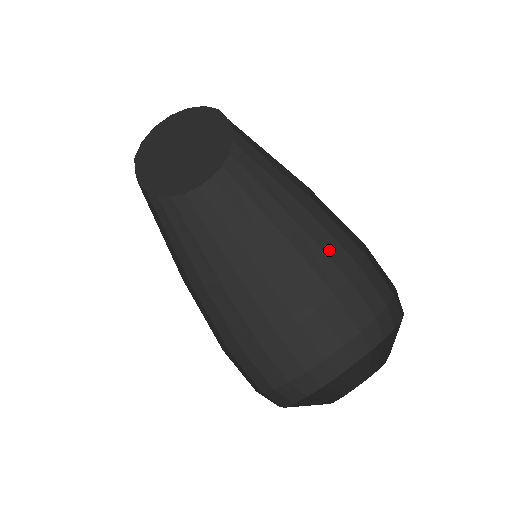
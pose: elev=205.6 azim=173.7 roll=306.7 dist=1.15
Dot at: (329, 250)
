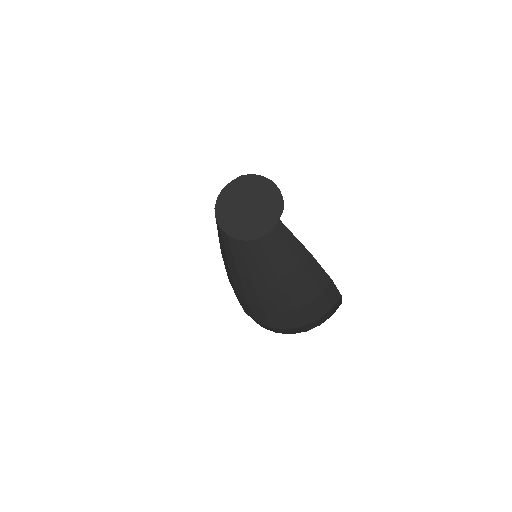
Dot at: (292, 293)
